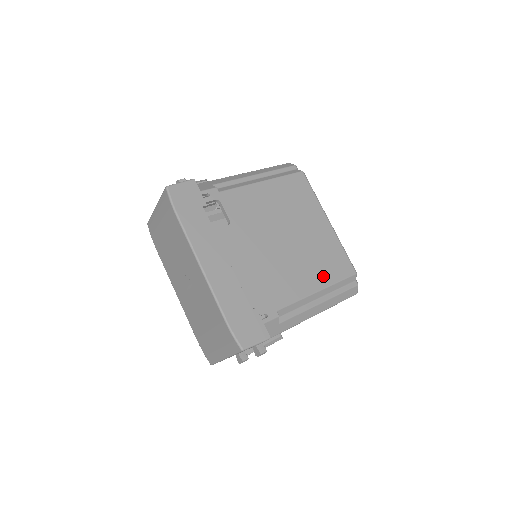
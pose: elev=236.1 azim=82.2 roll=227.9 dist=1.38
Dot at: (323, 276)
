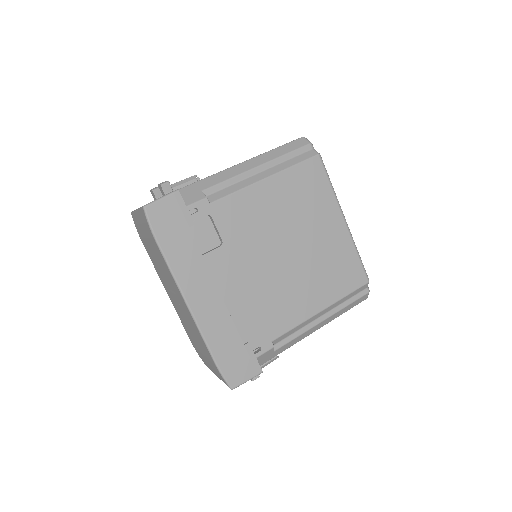
Dot at: (329, 292)
